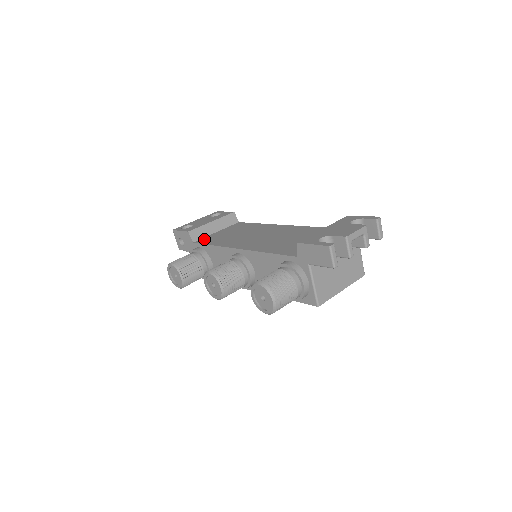
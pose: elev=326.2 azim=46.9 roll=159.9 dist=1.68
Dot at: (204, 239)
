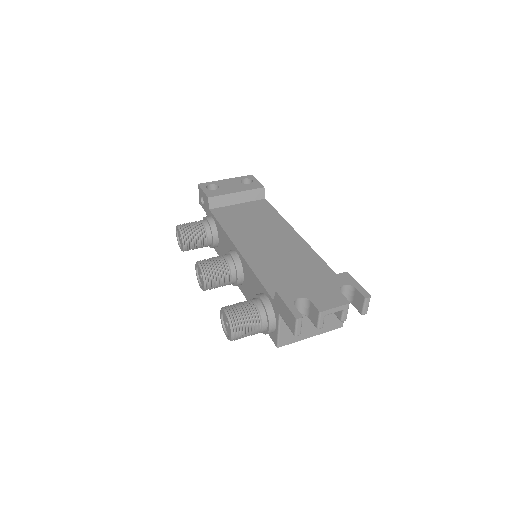
Dot at: (221, 210)
